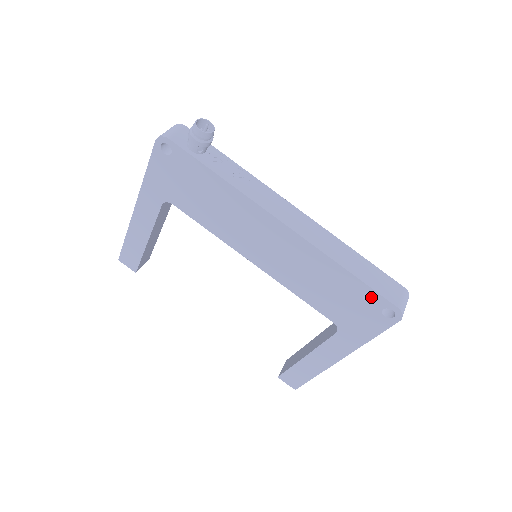
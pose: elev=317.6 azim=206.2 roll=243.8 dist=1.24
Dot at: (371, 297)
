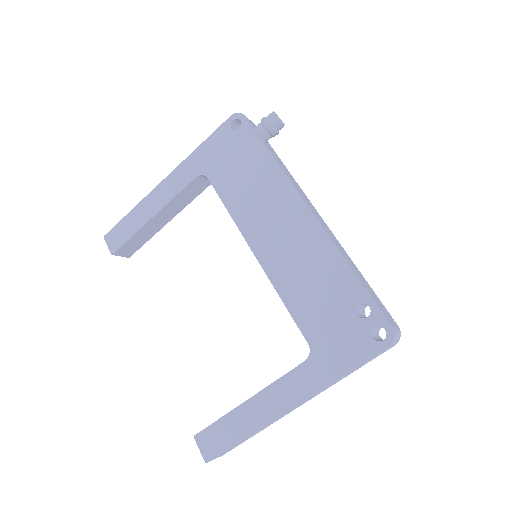
Dot at: (363, 317)
